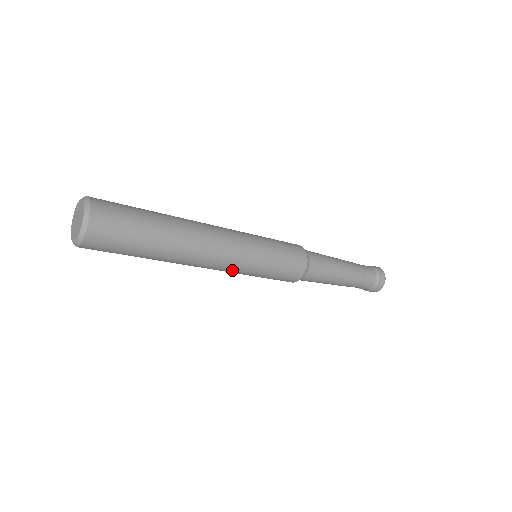
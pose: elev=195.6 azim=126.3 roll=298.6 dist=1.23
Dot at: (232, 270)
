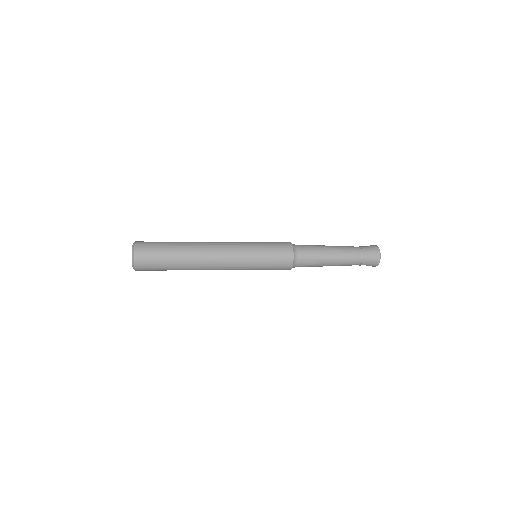
Dot at: (235, 269)
